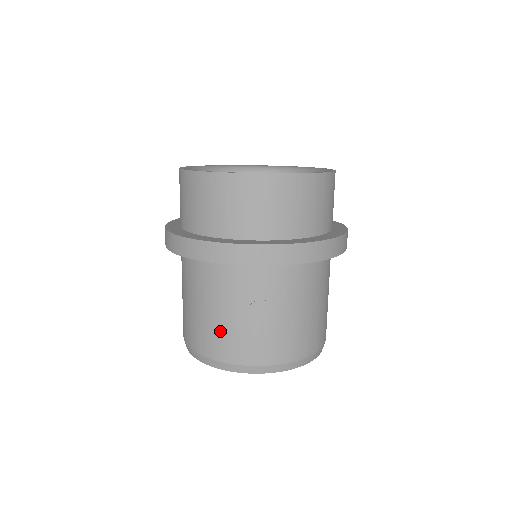
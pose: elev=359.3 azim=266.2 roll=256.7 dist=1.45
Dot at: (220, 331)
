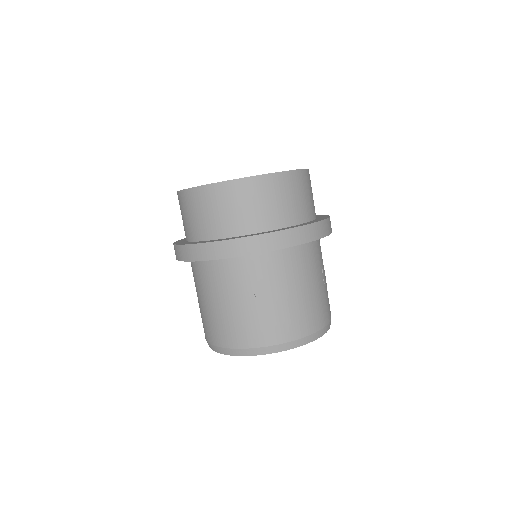
Dot at: (218, 320)
